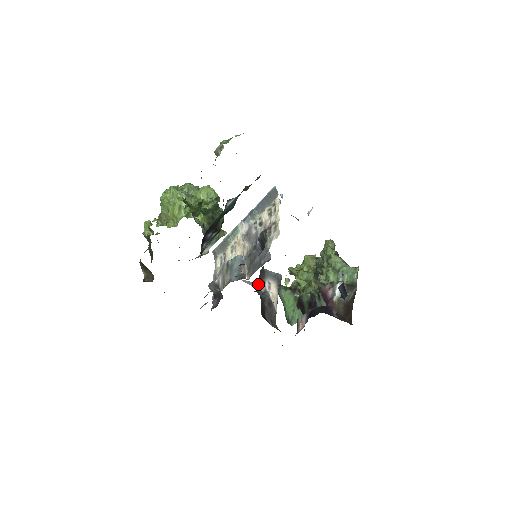
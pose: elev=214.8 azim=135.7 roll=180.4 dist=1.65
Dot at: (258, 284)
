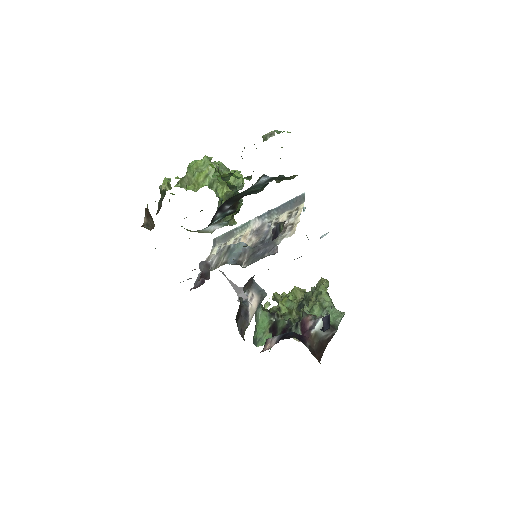
Dot at: (242, 291)
